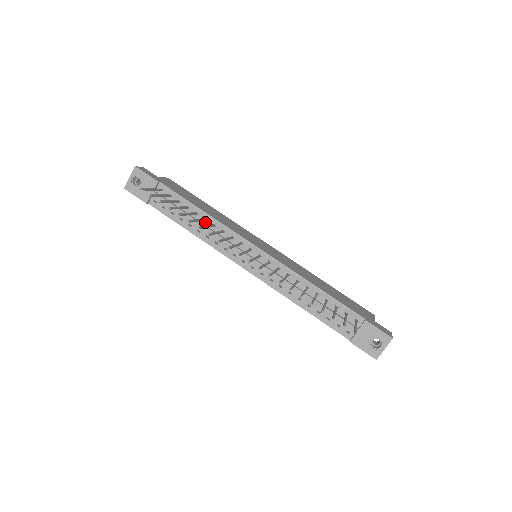
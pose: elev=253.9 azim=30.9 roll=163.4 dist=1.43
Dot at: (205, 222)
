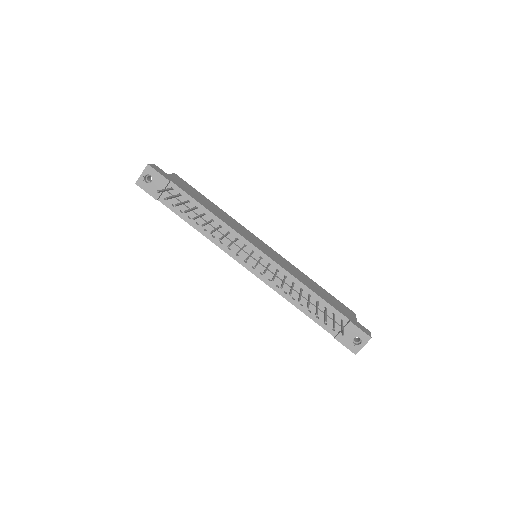
Dot at: (212, 223)
